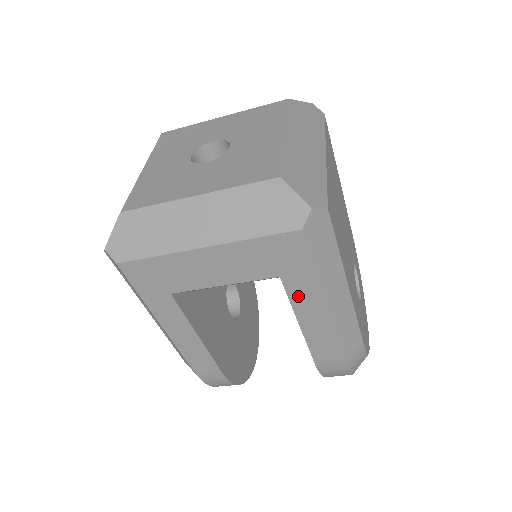
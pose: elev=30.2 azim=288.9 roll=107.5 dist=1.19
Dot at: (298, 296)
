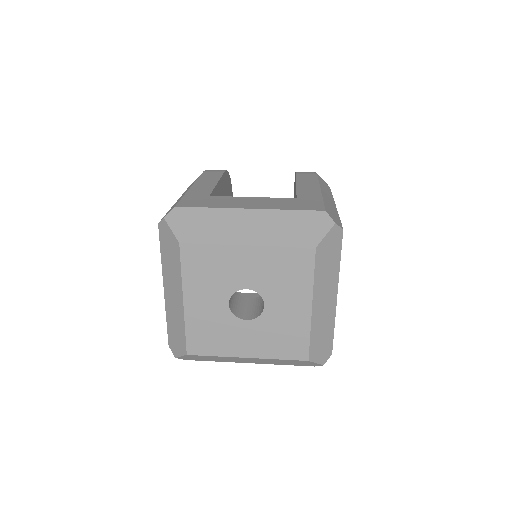
Dot at: occluded
